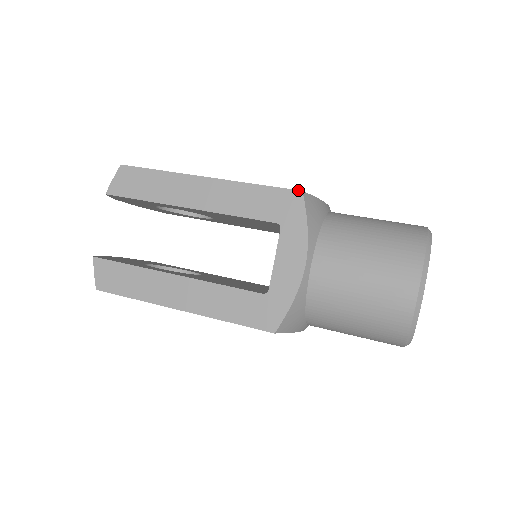
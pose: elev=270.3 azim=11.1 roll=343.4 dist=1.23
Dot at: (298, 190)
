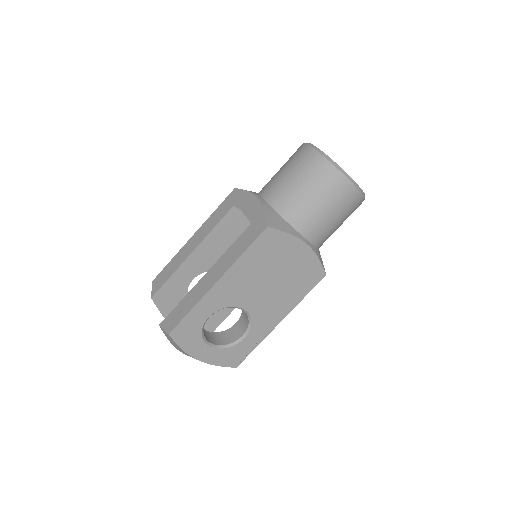
Dot at: (233, 190)
